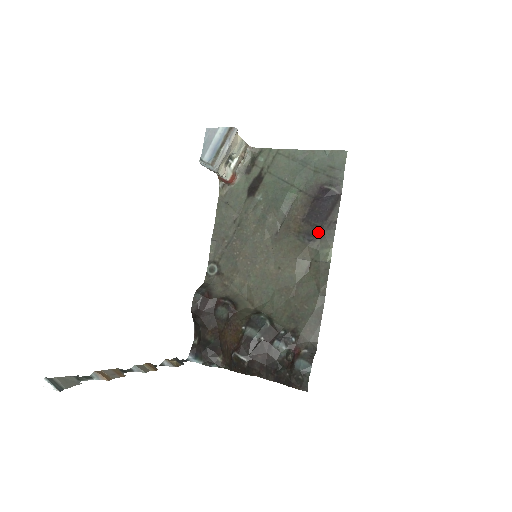
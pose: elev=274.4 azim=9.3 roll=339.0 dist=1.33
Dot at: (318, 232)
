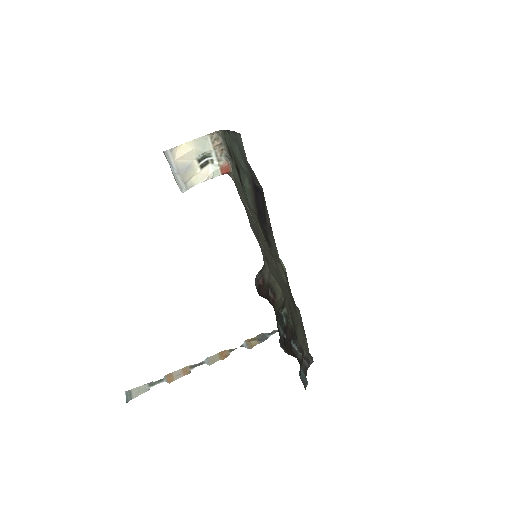
Dot at: (268, 238)
